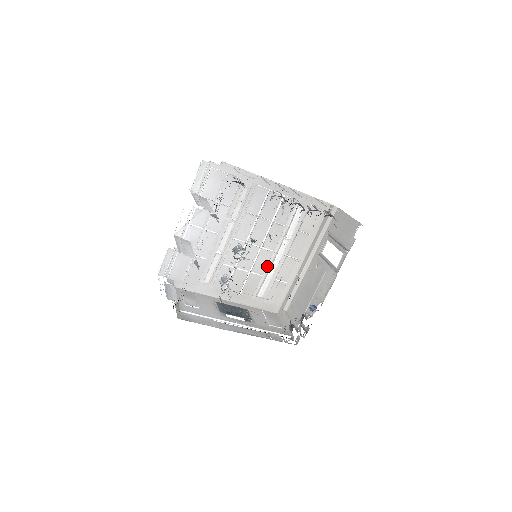
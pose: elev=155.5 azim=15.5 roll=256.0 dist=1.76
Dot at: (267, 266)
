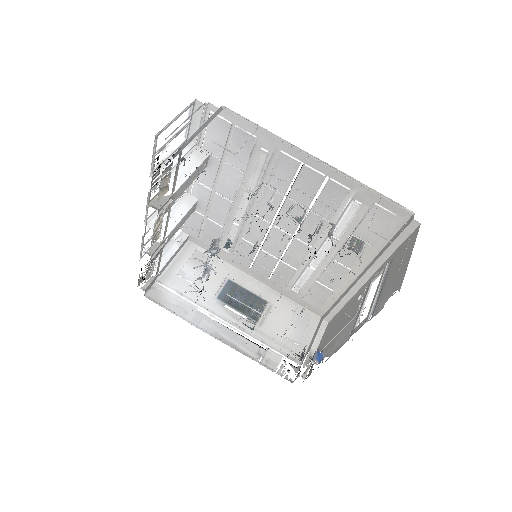
Dot at: occluded
